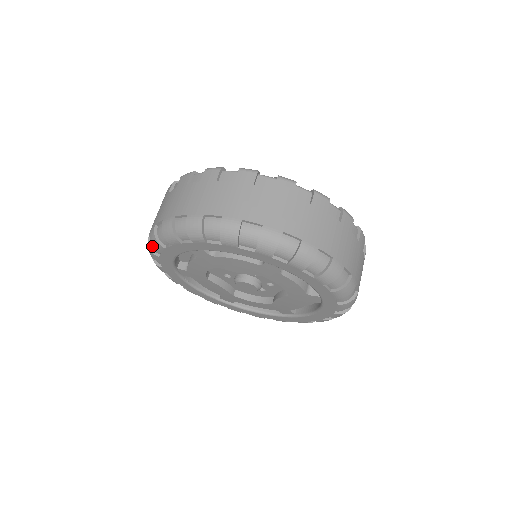
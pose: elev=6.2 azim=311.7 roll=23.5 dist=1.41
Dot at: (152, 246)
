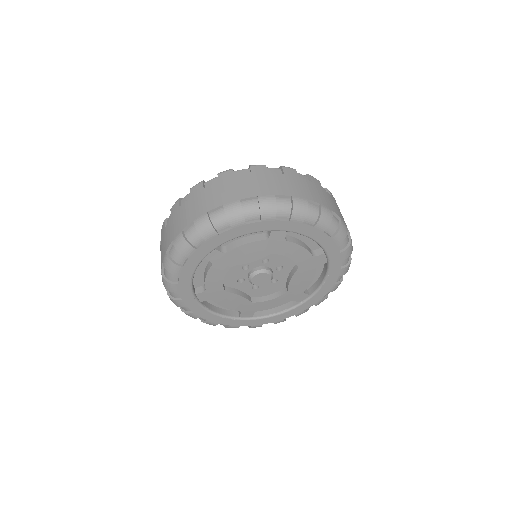
Dot at: (168, 277)
